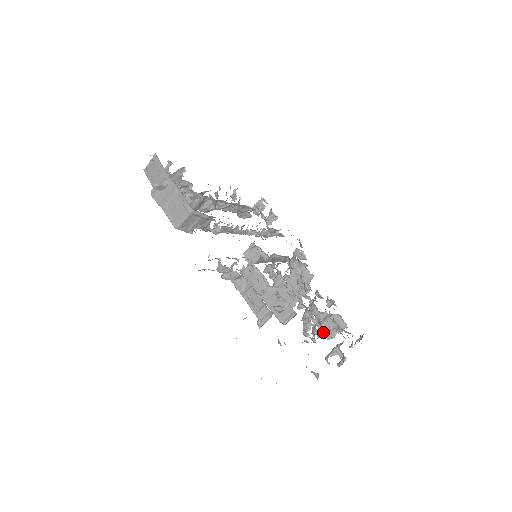
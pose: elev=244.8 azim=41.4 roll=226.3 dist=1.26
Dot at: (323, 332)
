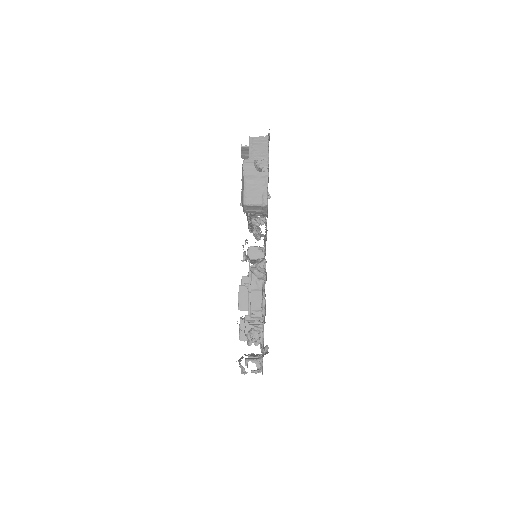
Dot at: occluded
